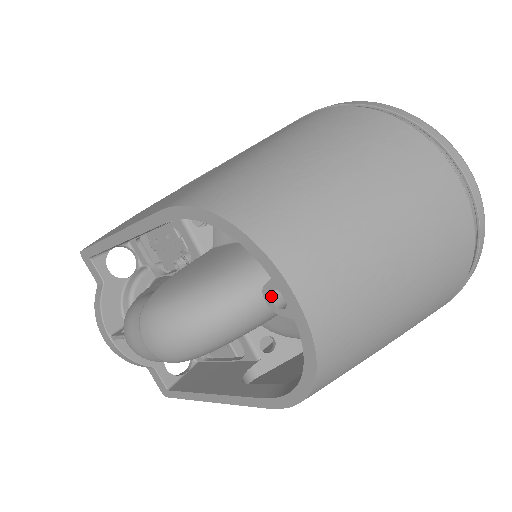
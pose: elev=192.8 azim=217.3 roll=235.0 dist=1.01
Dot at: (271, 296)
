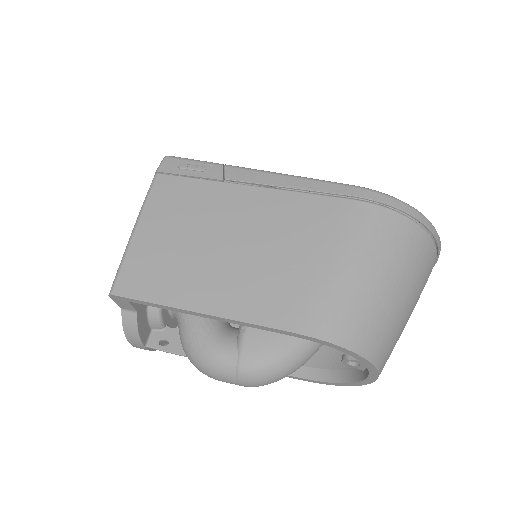
Dot at: (347, 360)
